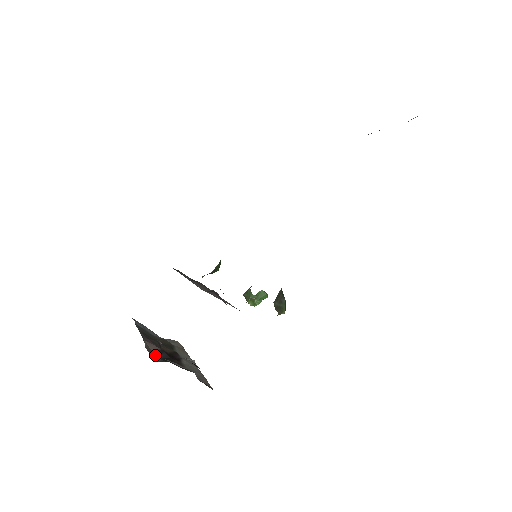
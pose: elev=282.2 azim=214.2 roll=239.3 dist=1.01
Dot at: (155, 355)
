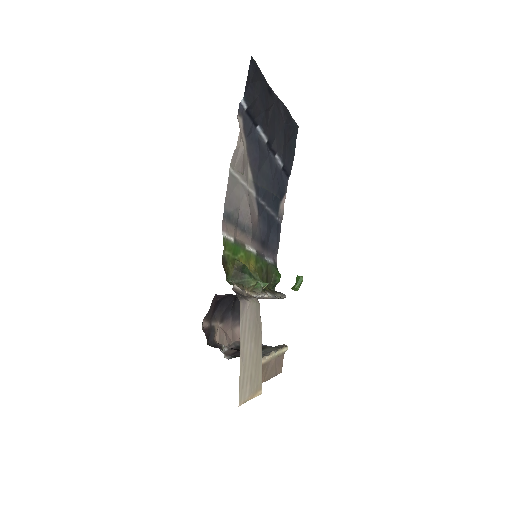
Dot at: (231, 355)
